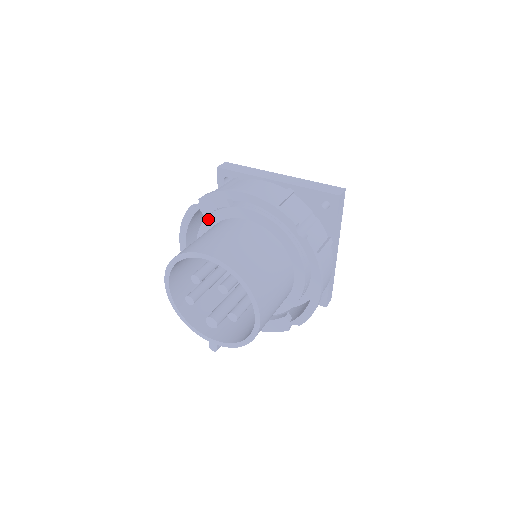
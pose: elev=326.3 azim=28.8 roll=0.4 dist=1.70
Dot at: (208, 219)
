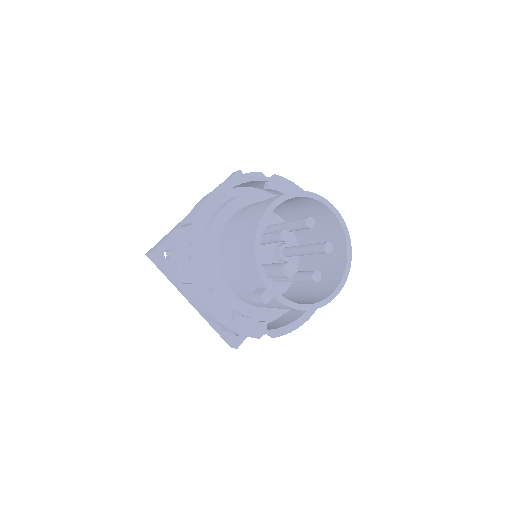
Dot at: (262, 194)
